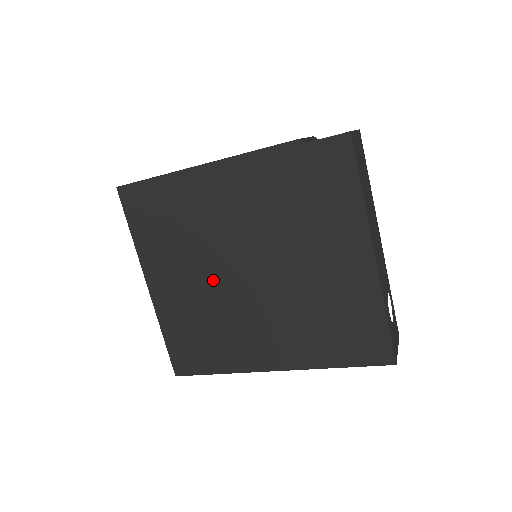
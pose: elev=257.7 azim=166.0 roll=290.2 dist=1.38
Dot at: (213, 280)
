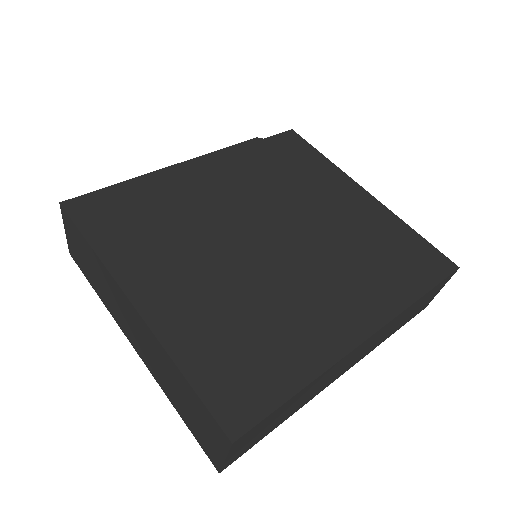
Dot at: (232, 260)
